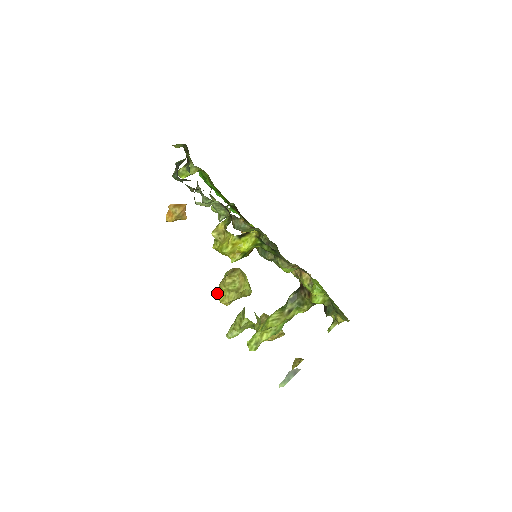
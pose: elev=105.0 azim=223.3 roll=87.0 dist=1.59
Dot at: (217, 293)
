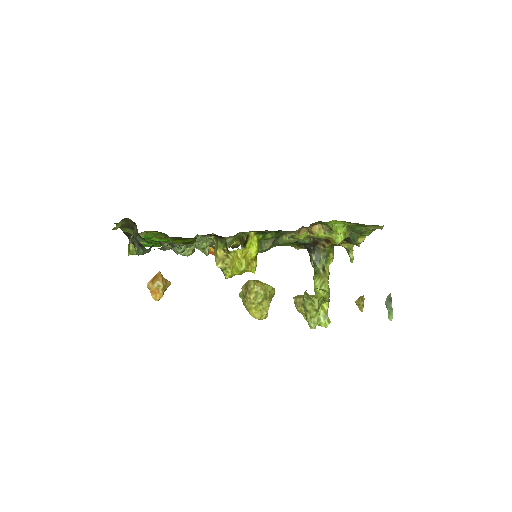
Dot at: (251, 315)
